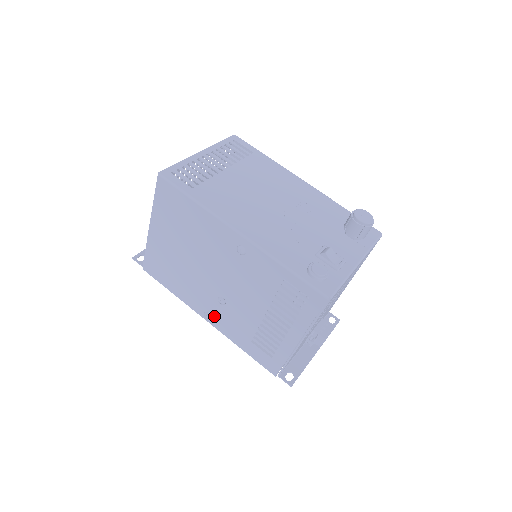
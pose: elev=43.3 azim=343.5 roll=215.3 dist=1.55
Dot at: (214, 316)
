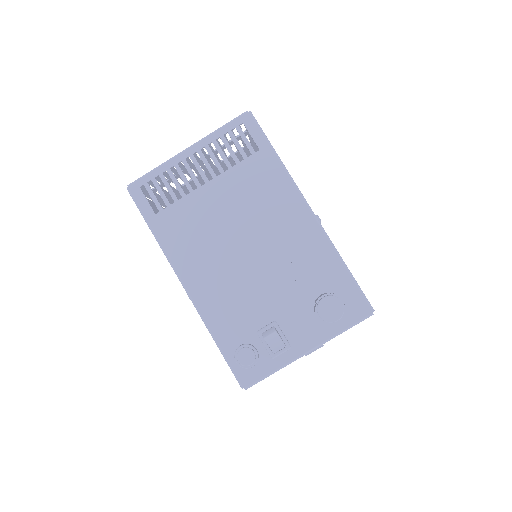
Dot at: occluded
